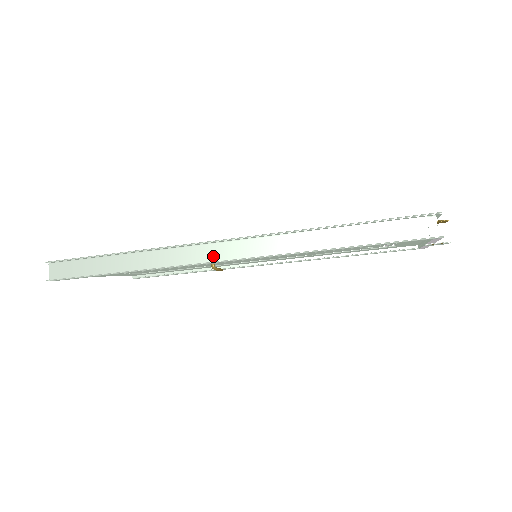
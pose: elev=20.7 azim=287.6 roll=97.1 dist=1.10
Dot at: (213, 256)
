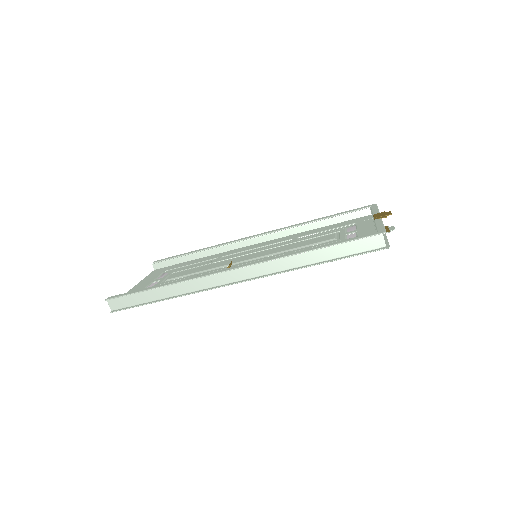
Dot at: (232, 279)
